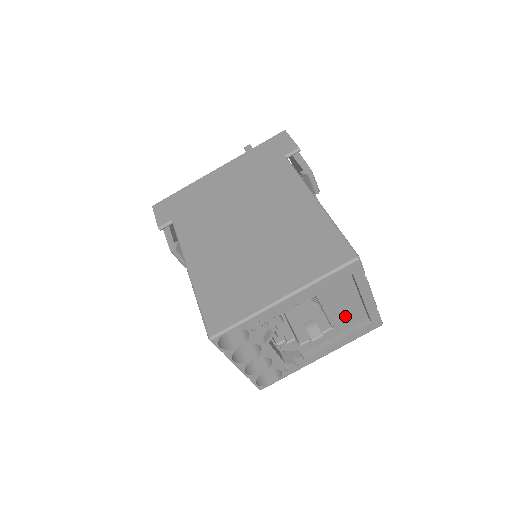
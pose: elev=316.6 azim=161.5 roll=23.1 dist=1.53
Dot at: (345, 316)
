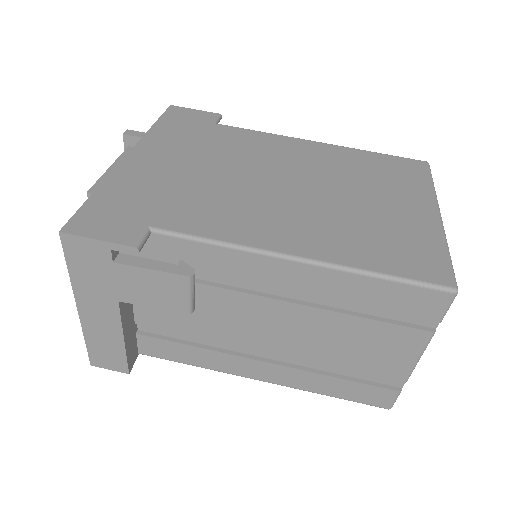
Dot at: occluded
